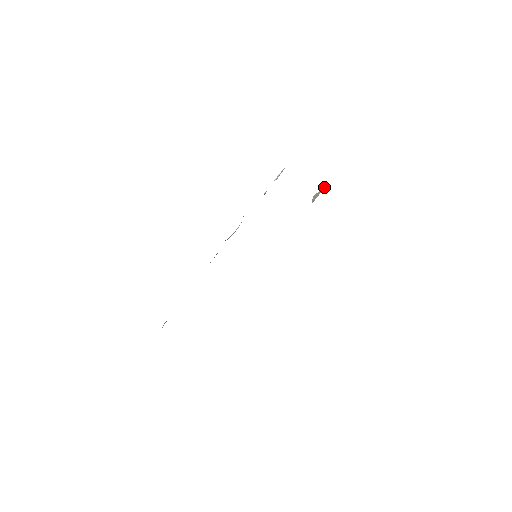
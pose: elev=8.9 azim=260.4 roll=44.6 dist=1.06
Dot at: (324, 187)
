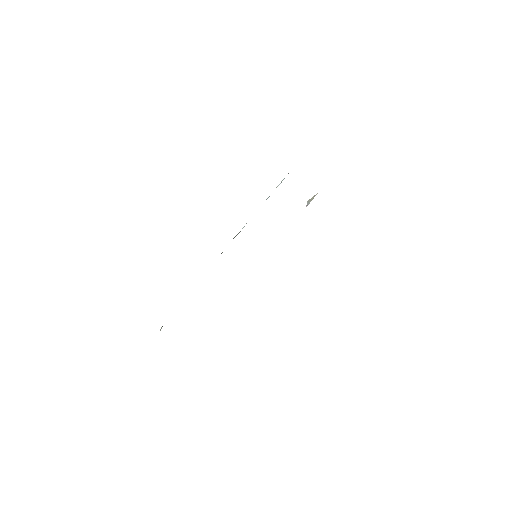
Dot at: (316, 194)
